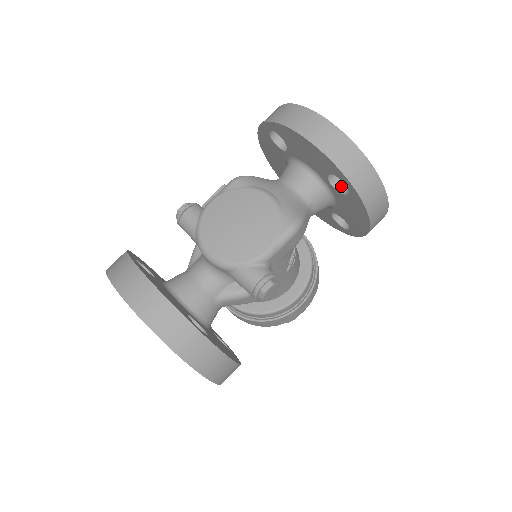
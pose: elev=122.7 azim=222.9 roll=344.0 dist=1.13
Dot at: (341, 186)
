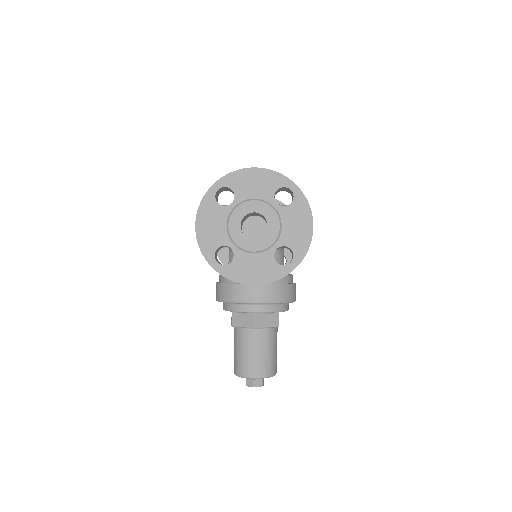
Dot at: occluded
